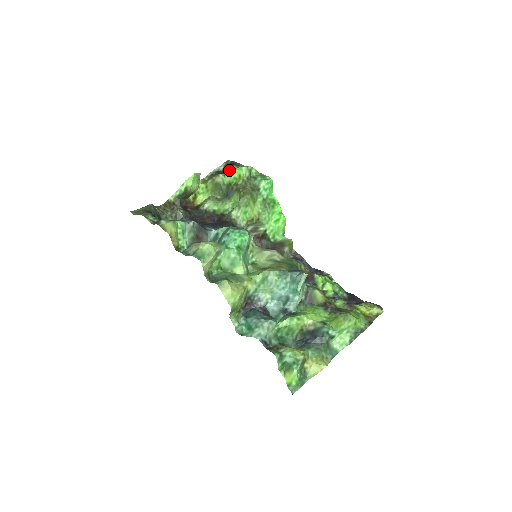
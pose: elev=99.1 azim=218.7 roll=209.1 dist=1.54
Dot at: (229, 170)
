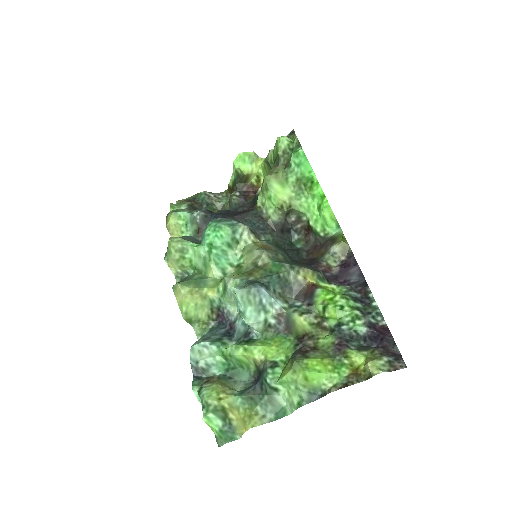
Dot at: occluded
